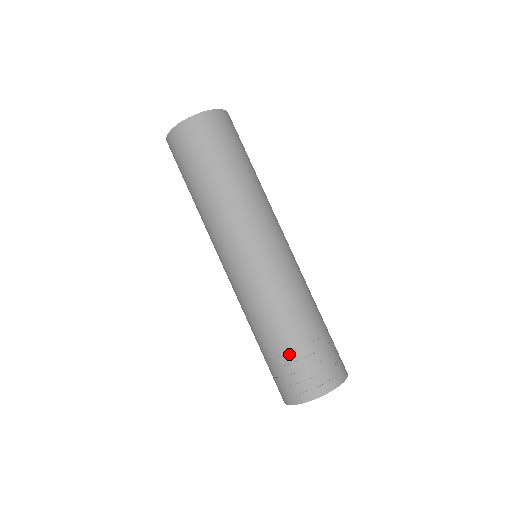
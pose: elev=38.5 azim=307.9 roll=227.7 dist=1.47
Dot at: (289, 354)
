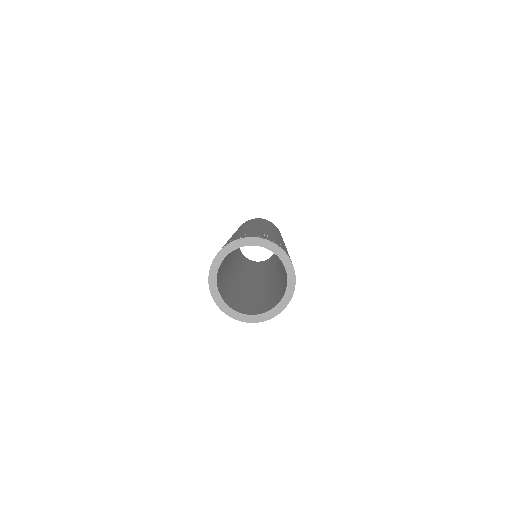
Dot at: (258, 232)
